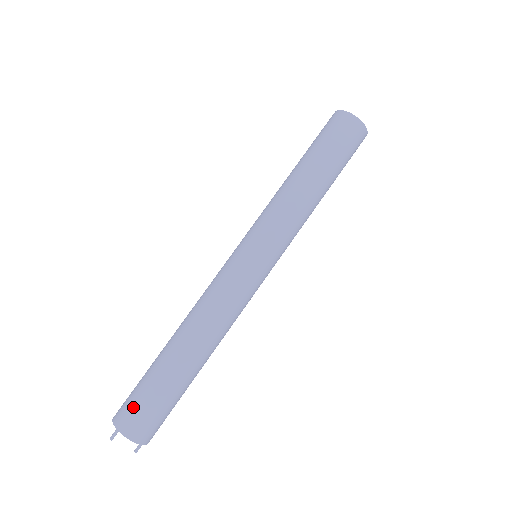
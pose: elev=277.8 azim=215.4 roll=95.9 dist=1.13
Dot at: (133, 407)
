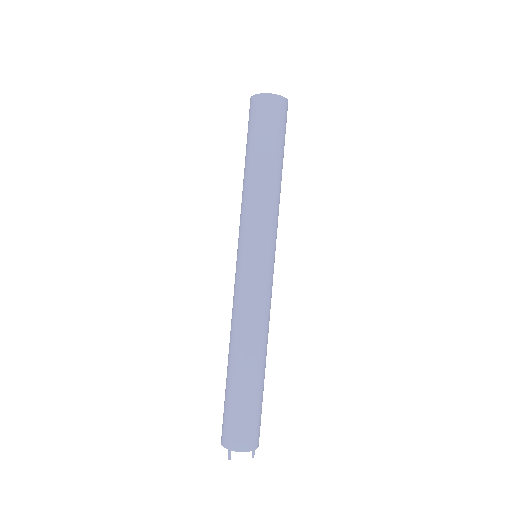
Dot at: (231, 427)
